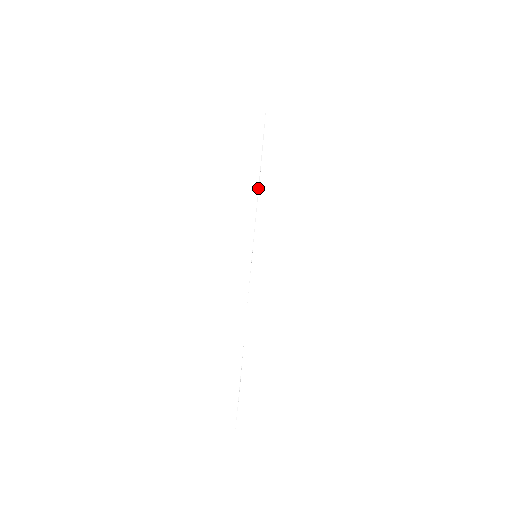
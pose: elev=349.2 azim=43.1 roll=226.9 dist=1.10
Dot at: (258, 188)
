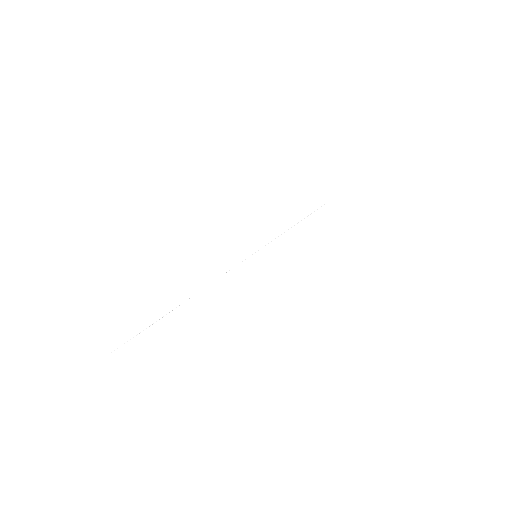
Dot at: occluded
